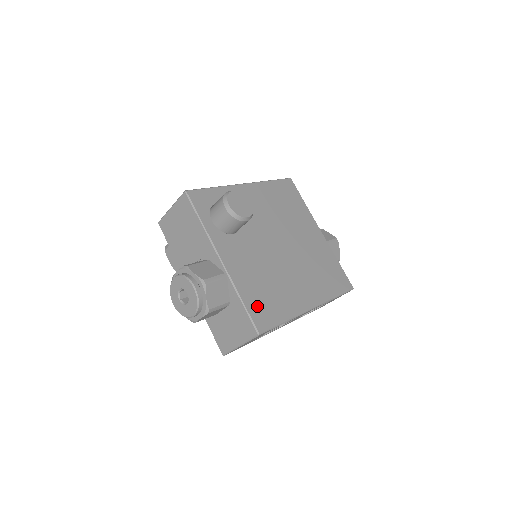
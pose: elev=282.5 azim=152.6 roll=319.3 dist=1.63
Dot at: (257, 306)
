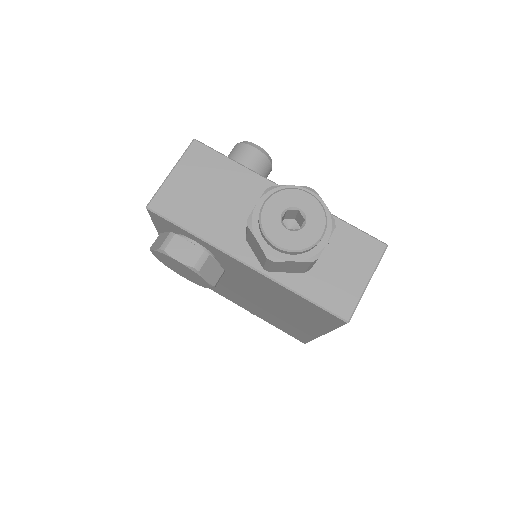
Dot at: occluded
